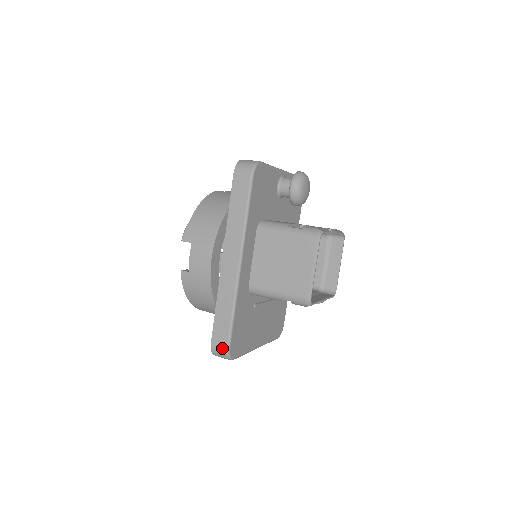
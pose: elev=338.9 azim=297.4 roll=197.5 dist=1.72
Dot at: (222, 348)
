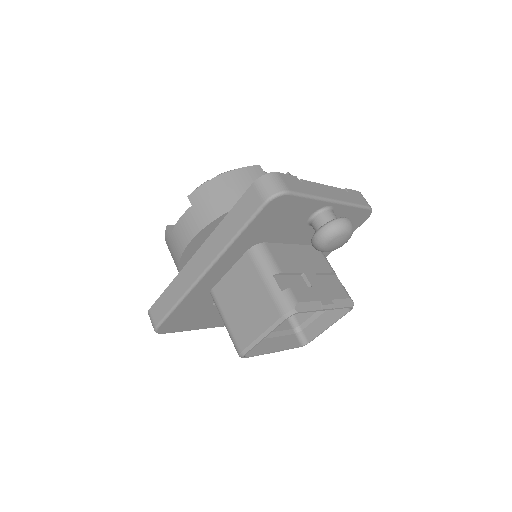
Dot at: (153, 321)
